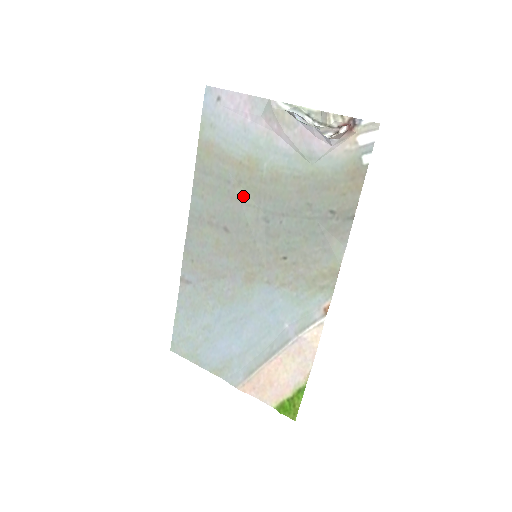
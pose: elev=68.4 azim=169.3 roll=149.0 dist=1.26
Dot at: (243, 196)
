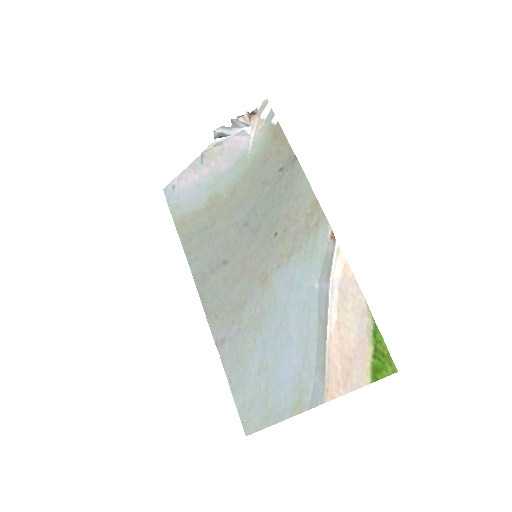
Dot at: (221, 226)
